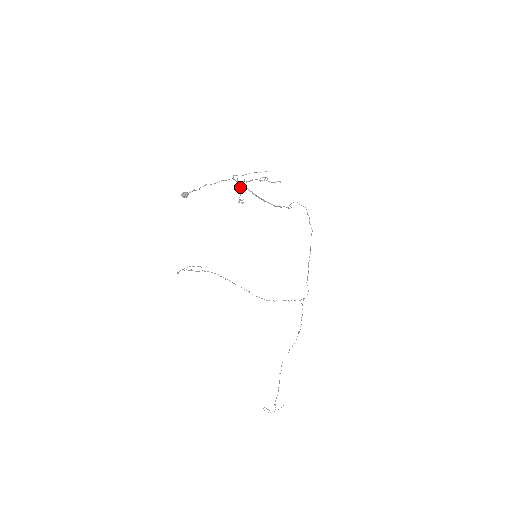
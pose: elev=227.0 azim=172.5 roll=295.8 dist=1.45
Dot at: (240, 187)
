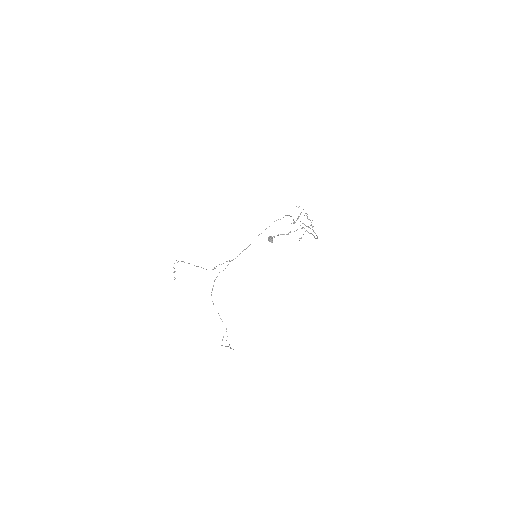
Dot at: occluded
